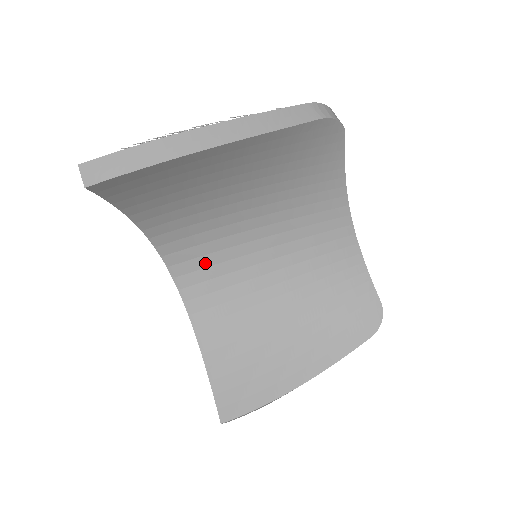
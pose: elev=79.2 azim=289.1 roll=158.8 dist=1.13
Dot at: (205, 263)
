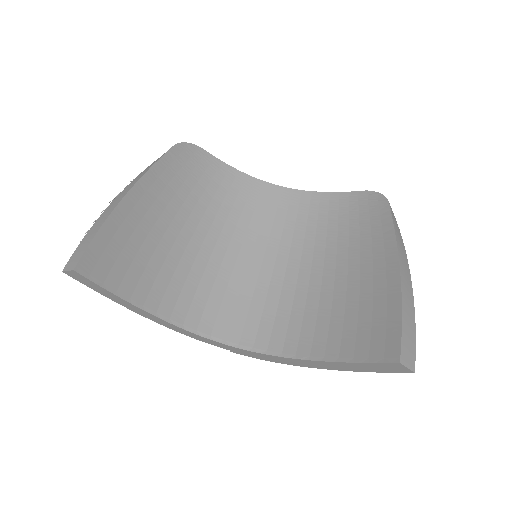
Dot at: (243, 311)
